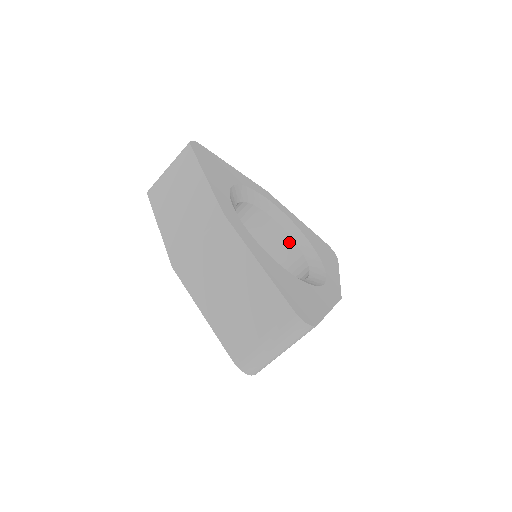
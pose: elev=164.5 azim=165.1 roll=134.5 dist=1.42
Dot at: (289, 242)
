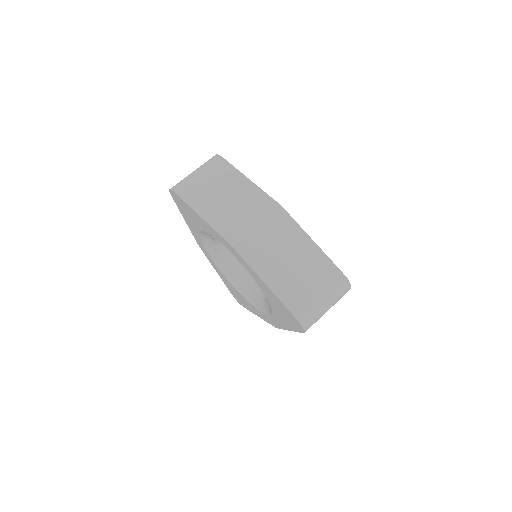
Dot at: occluded
